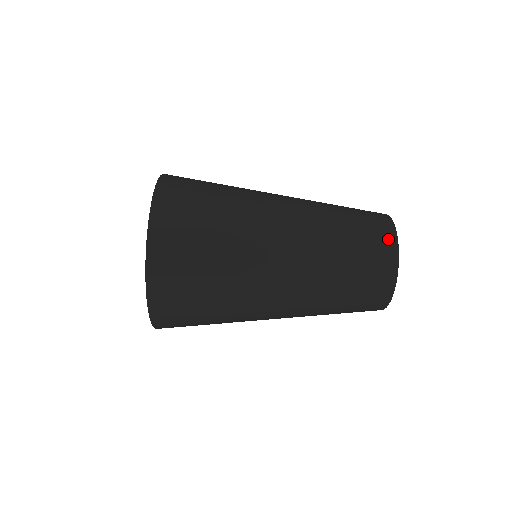
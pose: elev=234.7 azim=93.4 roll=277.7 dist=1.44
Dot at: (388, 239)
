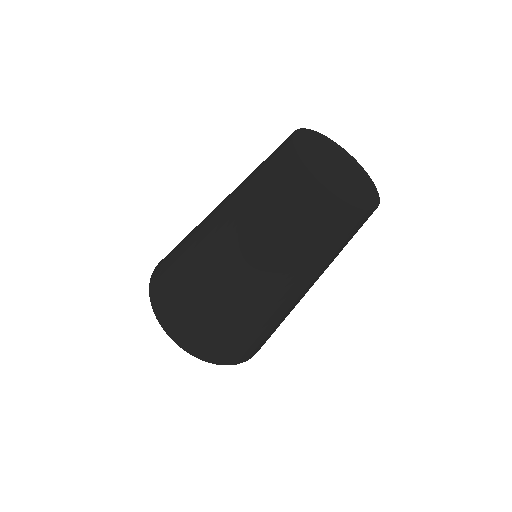
Dot at: (308, 188)
